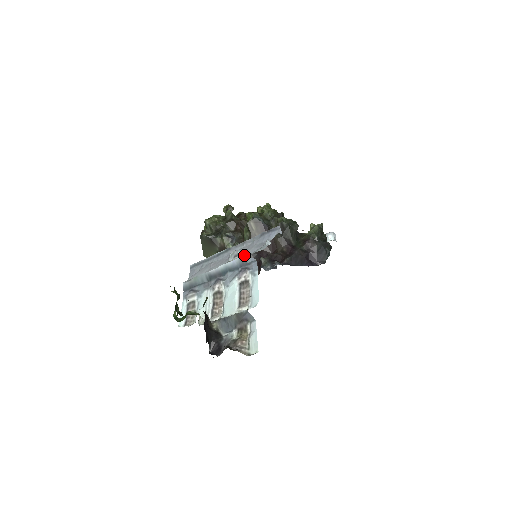
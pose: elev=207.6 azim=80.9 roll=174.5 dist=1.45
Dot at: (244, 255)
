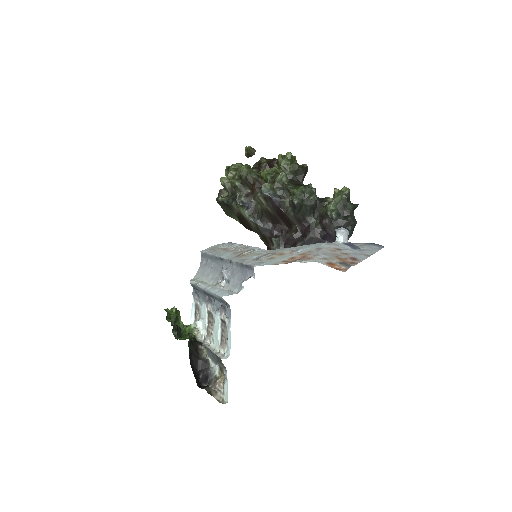
Dot at: (220, 296)
